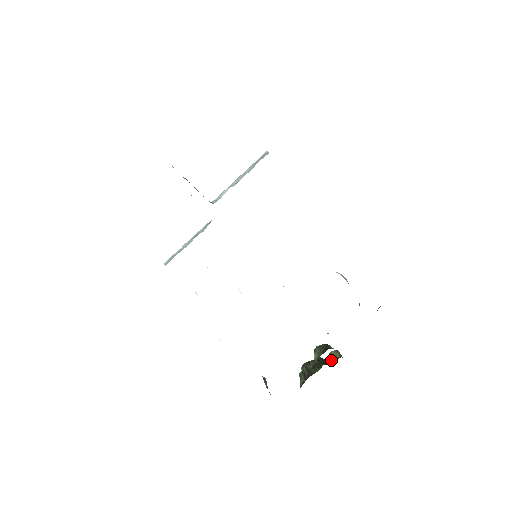
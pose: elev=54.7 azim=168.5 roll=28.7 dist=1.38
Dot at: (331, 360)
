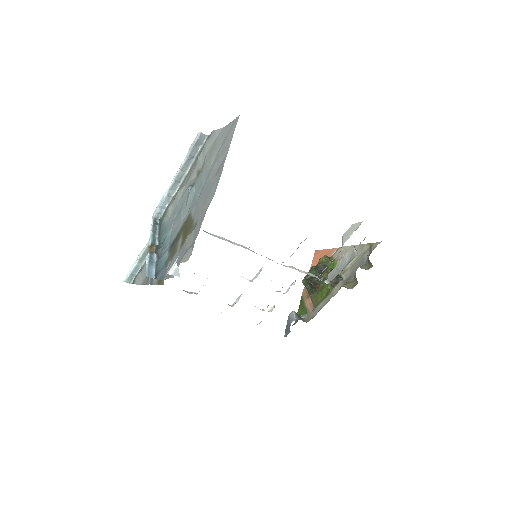
Dot at: (325, 266)
